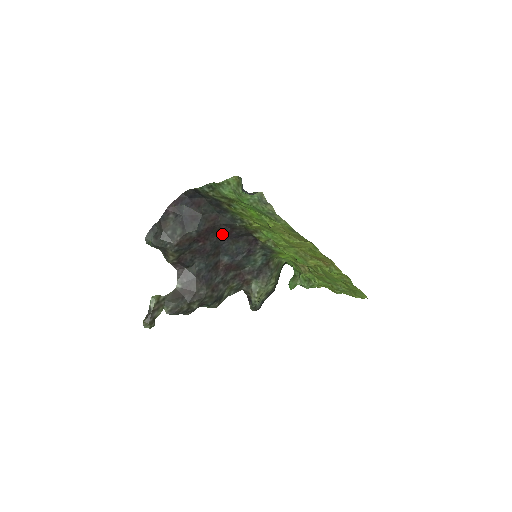
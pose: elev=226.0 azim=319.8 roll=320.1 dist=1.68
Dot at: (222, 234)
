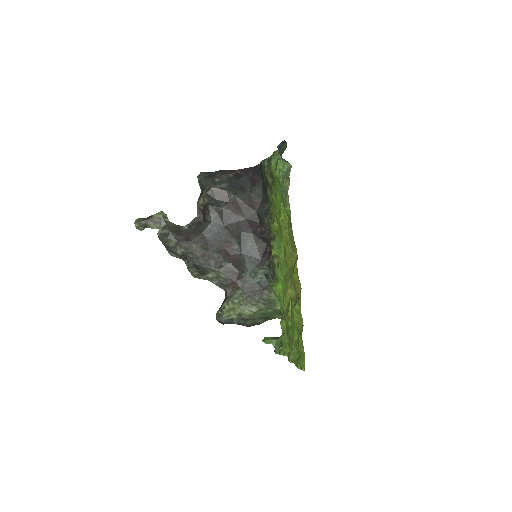
Dot at: (250, 221)
